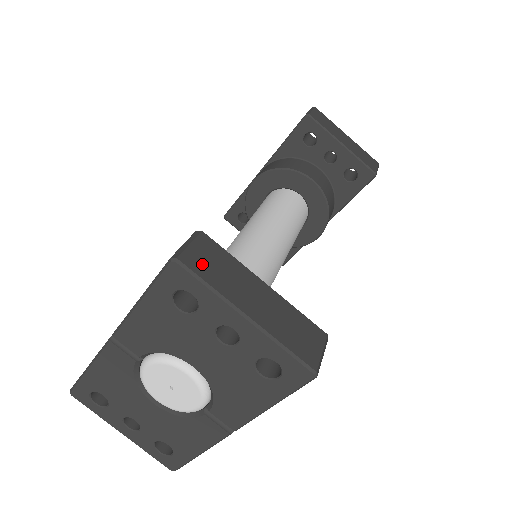
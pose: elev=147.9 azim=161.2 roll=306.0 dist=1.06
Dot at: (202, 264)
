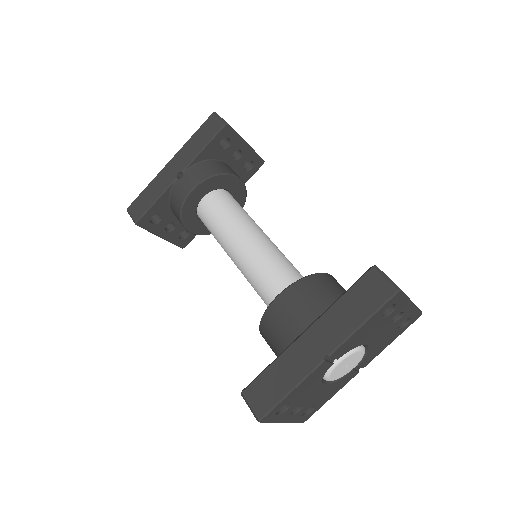
Dot at: occluded
